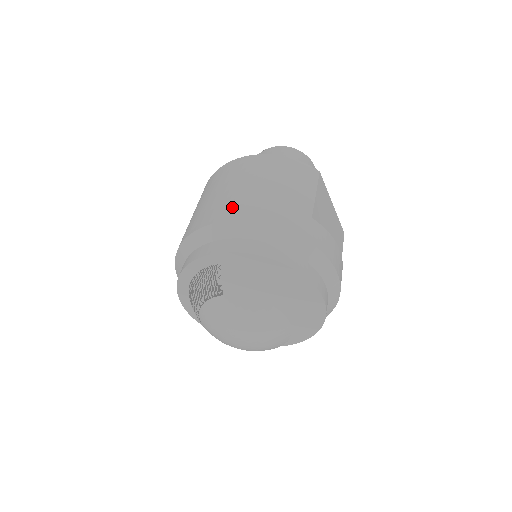
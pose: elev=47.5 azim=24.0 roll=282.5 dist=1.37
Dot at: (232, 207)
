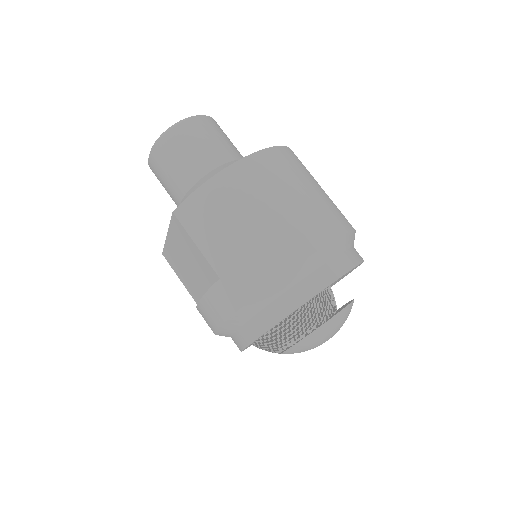
Dot at: (316, 225)
